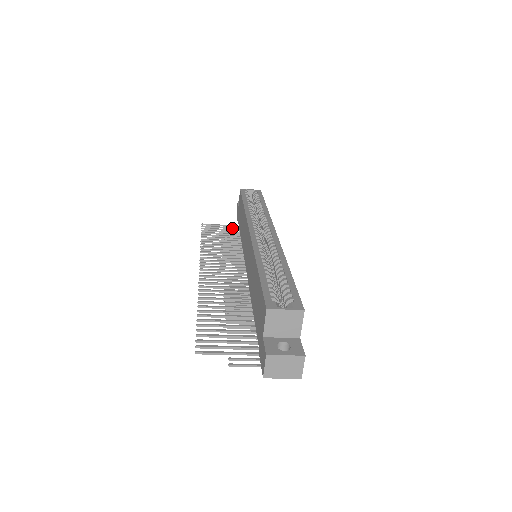
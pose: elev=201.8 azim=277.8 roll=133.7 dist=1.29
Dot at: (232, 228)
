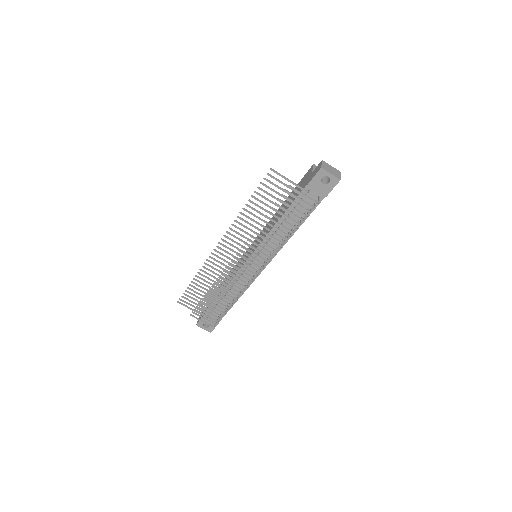
Dot at: (202, 311)
